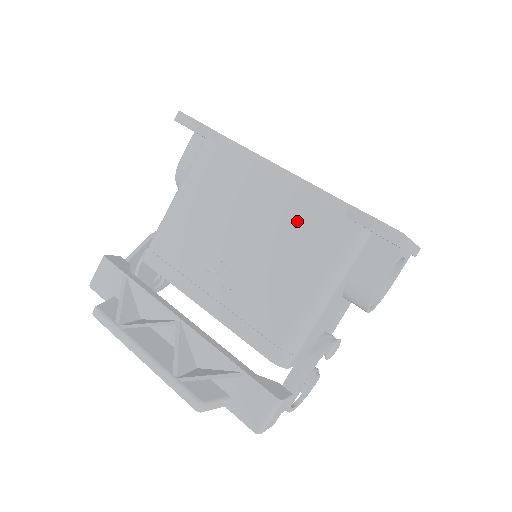
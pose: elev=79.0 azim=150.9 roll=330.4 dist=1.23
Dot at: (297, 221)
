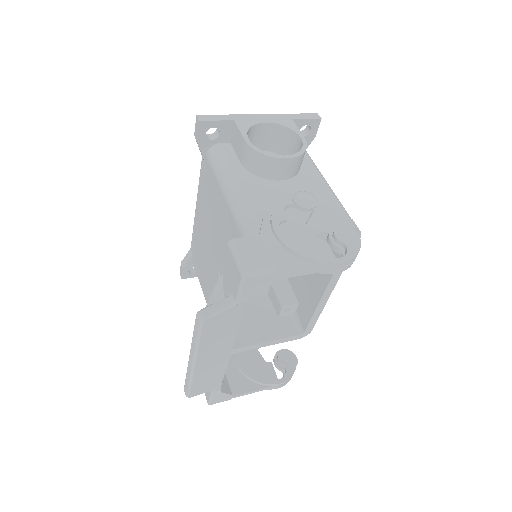
Dot at: (207, 201)
